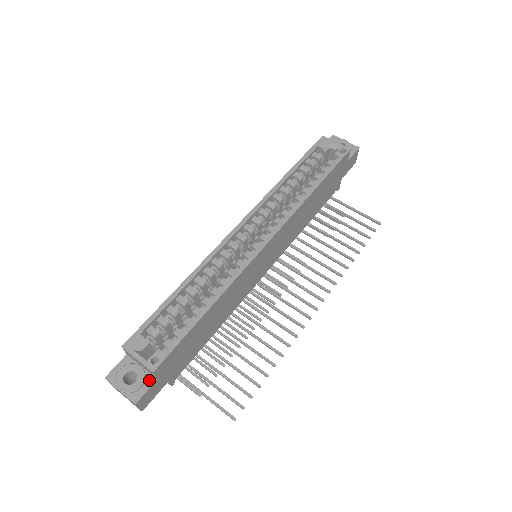
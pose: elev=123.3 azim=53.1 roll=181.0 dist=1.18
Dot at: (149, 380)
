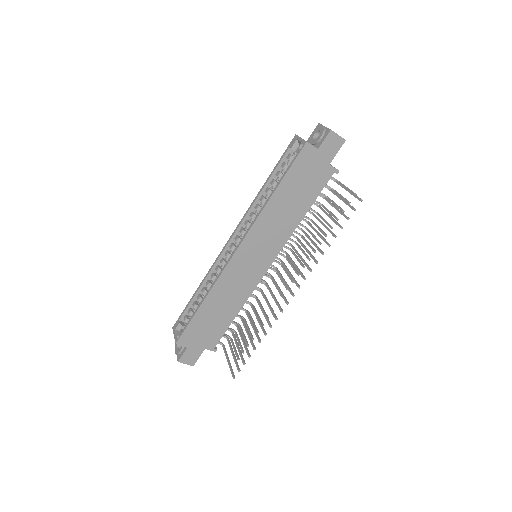
Dot at: (185, 348)
